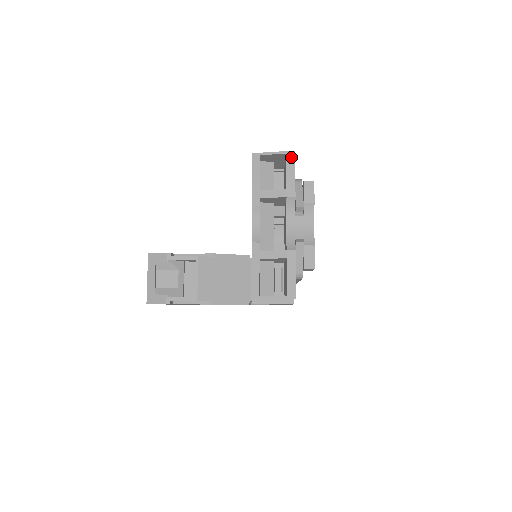
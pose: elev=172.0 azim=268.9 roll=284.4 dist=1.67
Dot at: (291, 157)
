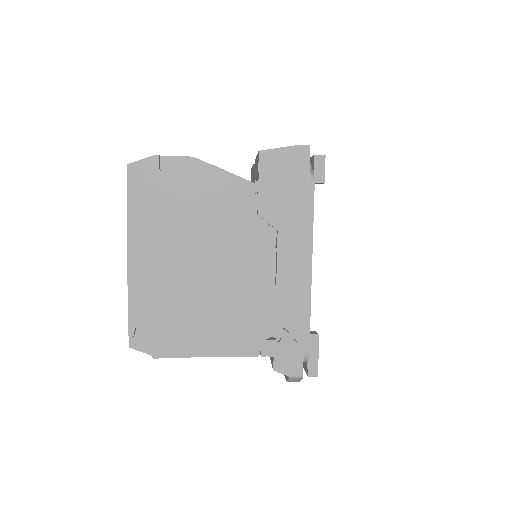
Dot at: occluded
